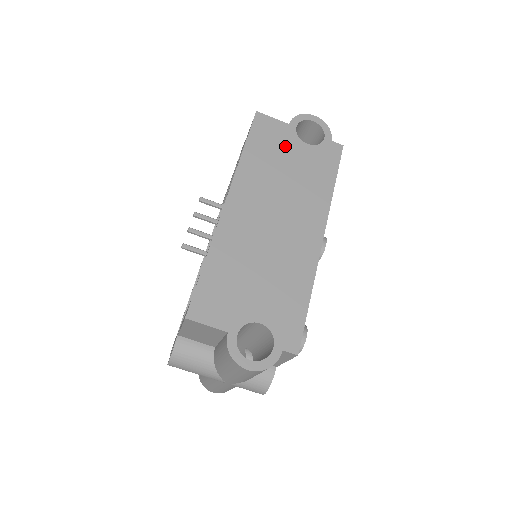
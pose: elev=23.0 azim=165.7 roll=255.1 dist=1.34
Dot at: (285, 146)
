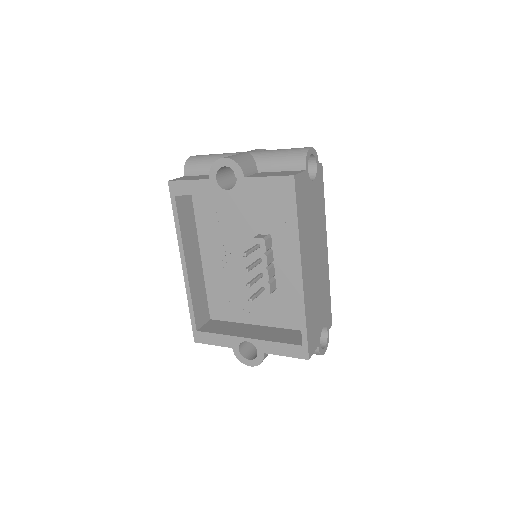
Dot at: (308, 195)
